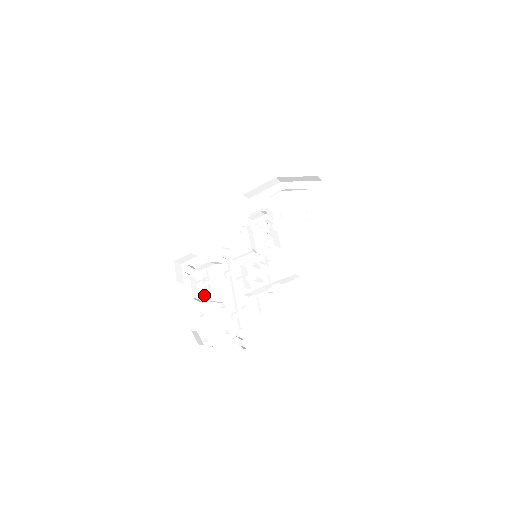
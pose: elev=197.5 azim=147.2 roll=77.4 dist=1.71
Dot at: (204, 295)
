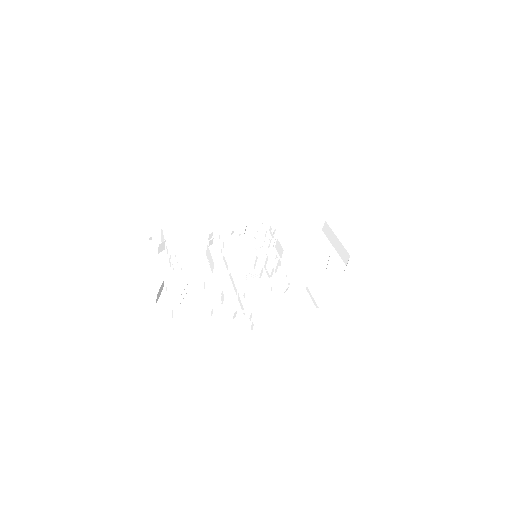
Dot at: (172, 272)
